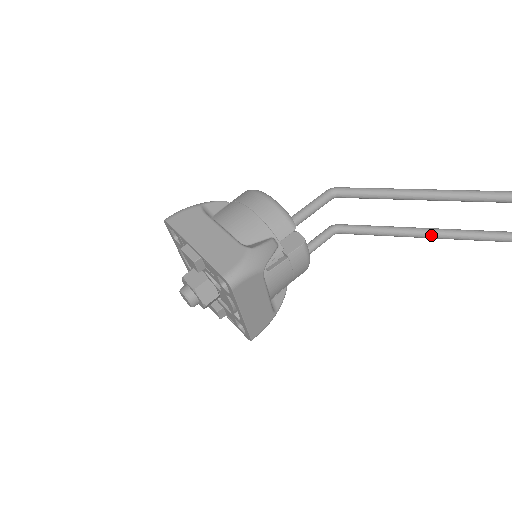
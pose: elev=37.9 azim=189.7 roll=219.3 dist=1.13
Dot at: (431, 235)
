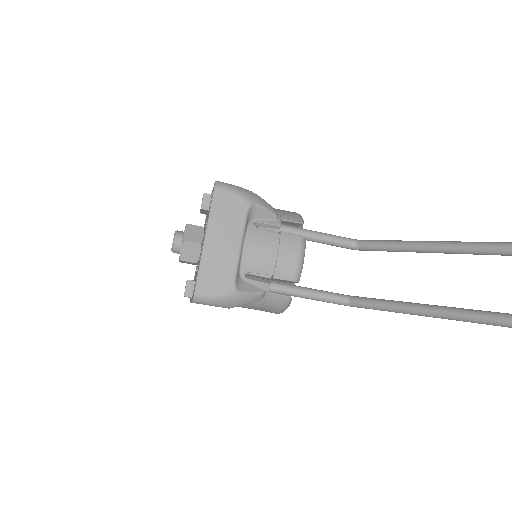
Dot at: (453, 310)
